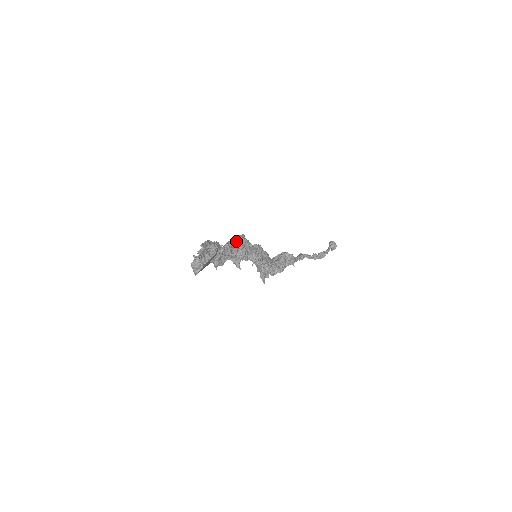
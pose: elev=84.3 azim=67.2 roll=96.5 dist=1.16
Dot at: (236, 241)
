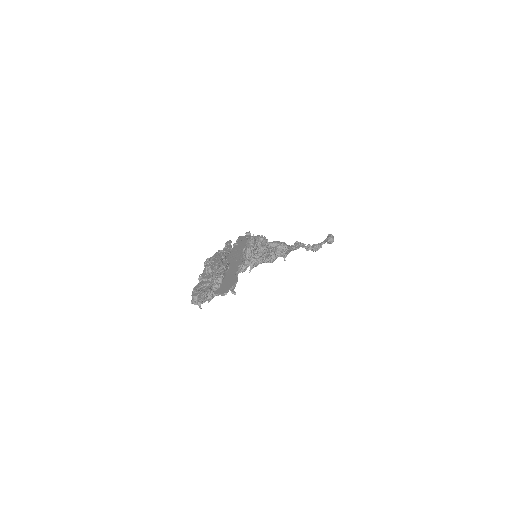
Dot at: (245, 252)
